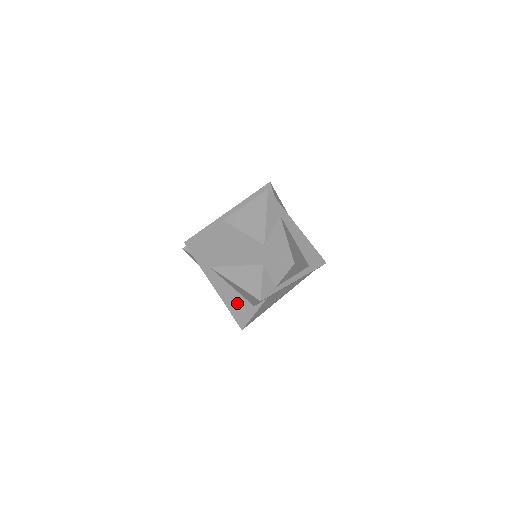
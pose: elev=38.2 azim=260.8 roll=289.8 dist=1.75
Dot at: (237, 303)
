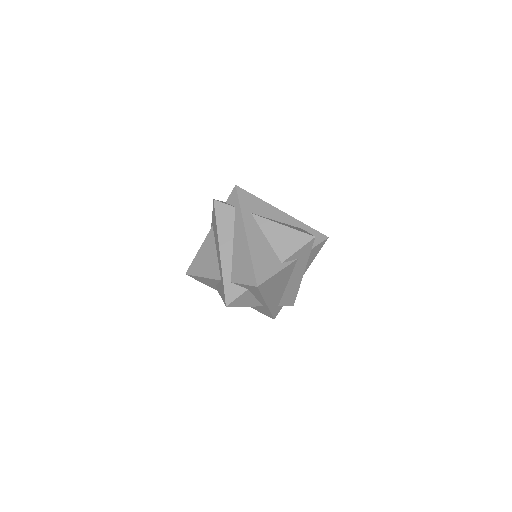
Dot at: (264, 255)
